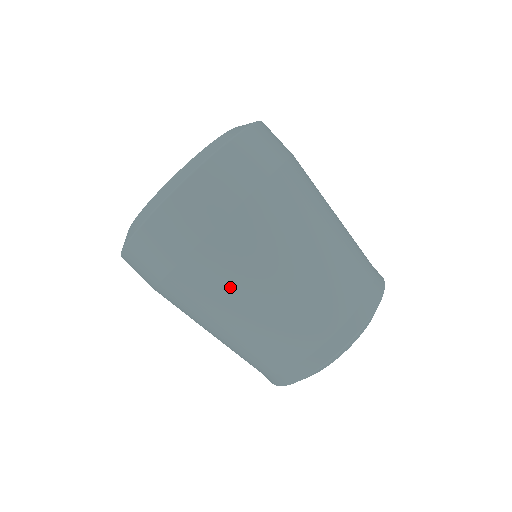
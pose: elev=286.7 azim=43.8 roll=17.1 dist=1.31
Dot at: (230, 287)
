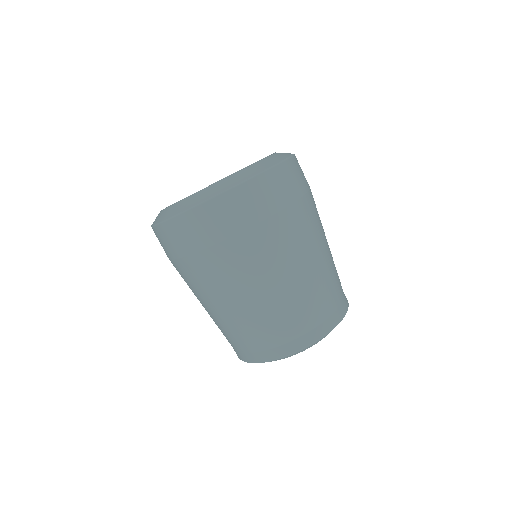
Dot at: (220, 285)
